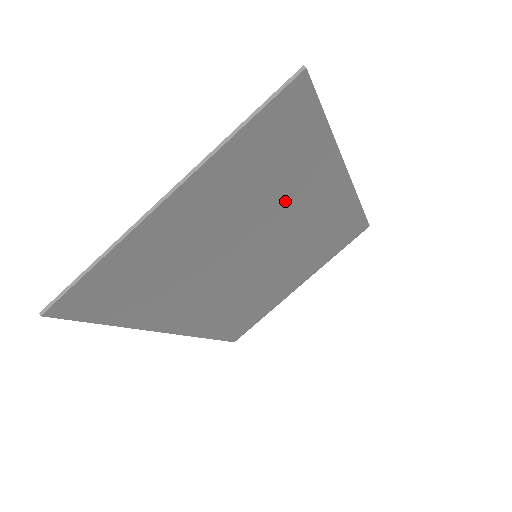
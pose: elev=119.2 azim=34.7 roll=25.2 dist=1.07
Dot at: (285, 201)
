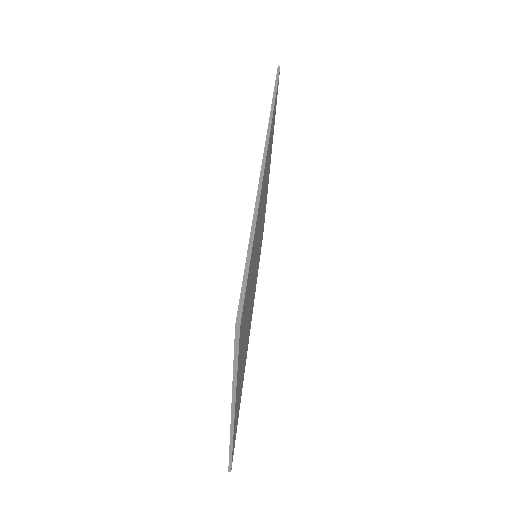
Dot at: (255, 252)
